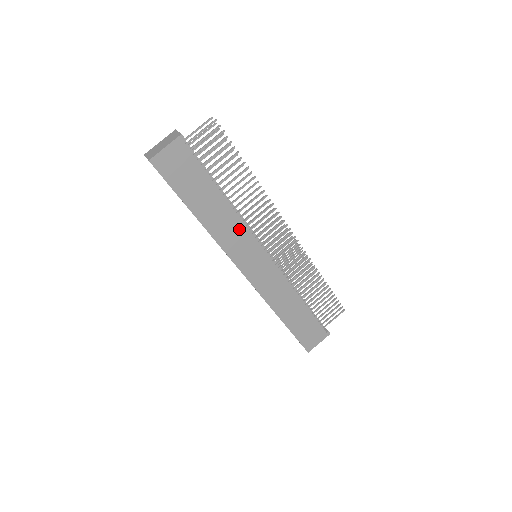
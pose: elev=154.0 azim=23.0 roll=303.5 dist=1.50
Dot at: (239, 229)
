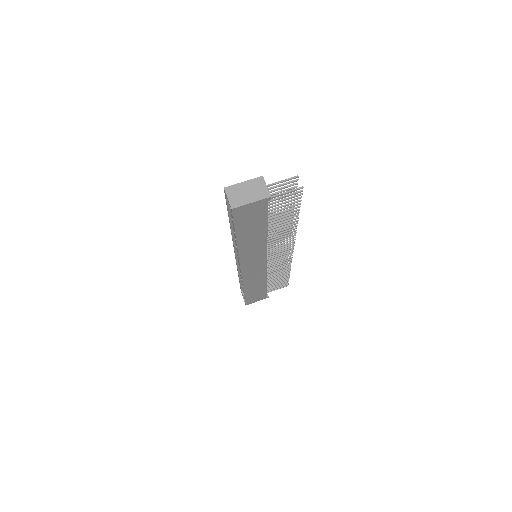
Dot at: (261, 249)
